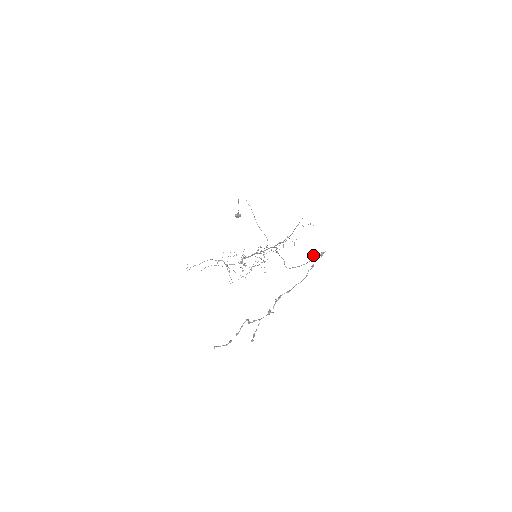
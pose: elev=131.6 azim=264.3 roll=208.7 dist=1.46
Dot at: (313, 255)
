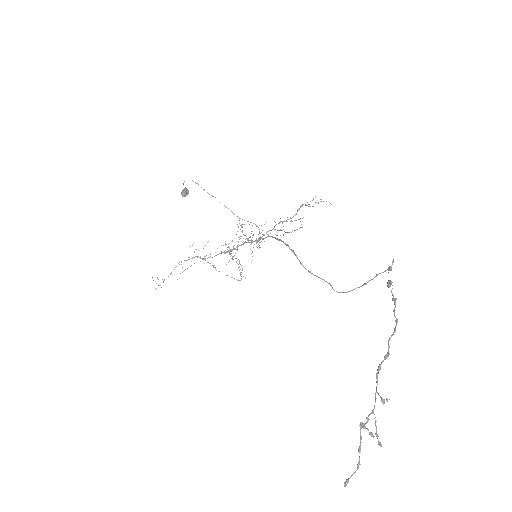
Dot at: (389, 285)
